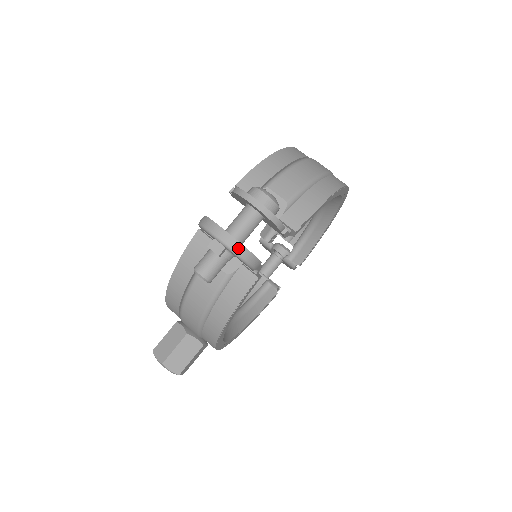
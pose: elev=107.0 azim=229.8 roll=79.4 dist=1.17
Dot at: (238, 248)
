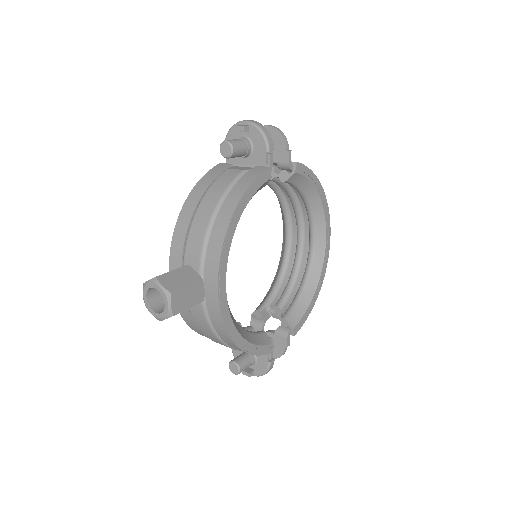
Dot at: (258, 124)
